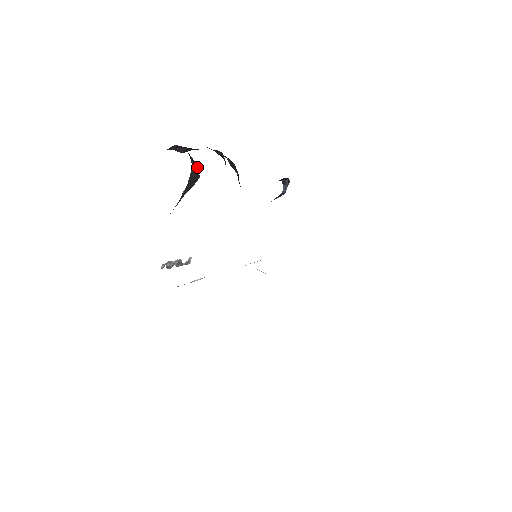
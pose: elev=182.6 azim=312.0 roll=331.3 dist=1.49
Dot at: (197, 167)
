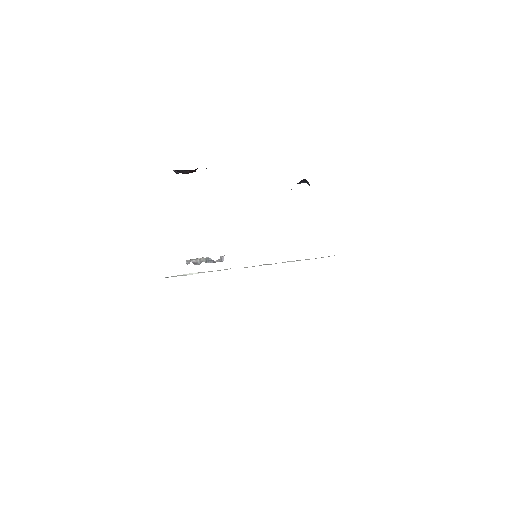
Dot at: occluded
